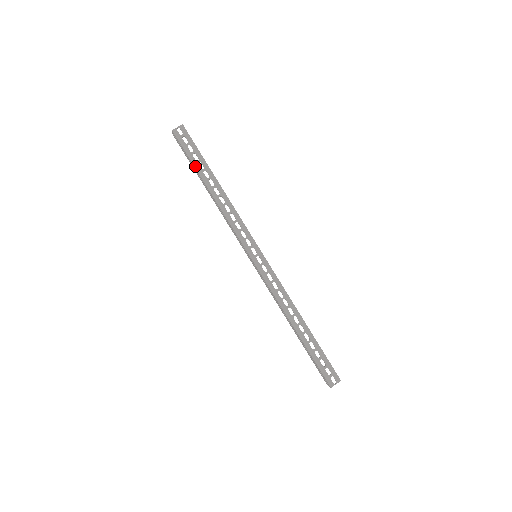
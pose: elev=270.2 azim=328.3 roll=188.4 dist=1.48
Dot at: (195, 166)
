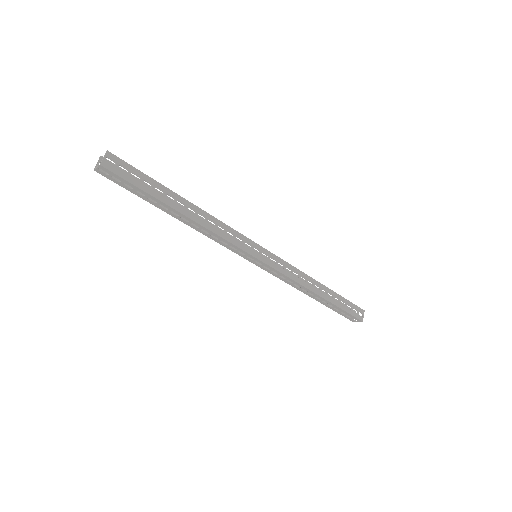
Dot at: (146, 200)
